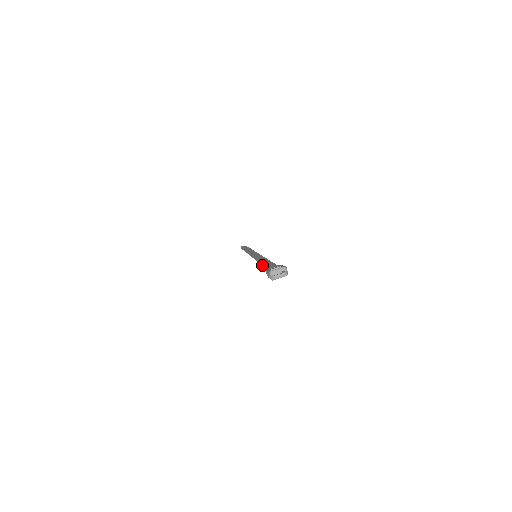
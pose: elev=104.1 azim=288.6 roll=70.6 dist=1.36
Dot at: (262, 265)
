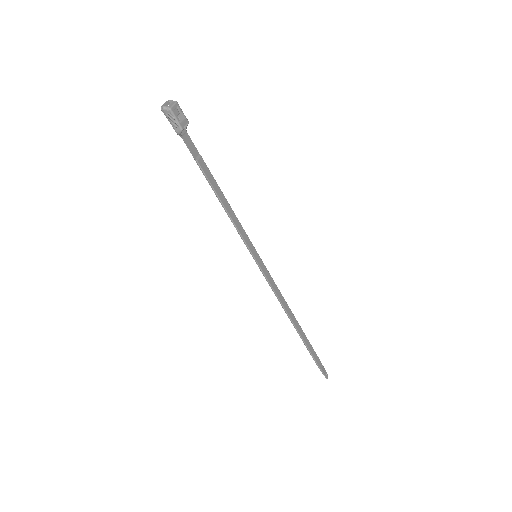
Dot at: (206, 178)
